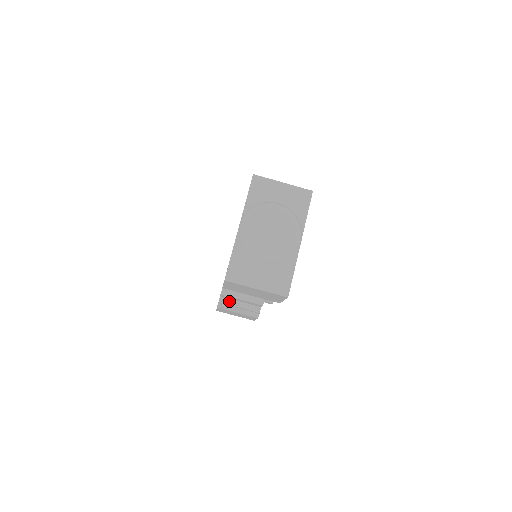
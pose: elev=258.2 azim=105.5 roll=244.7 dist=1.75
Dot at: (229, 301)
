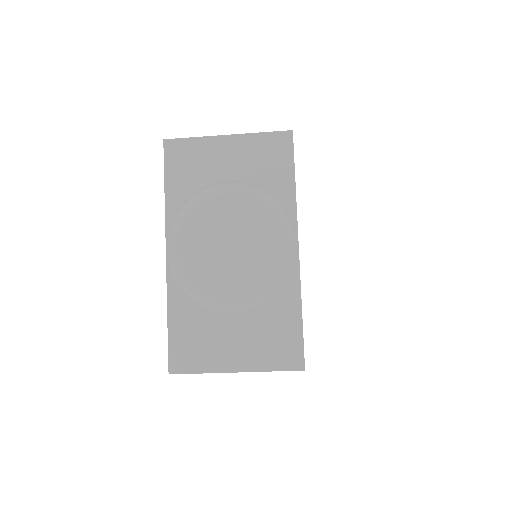
Dot at: occluded
